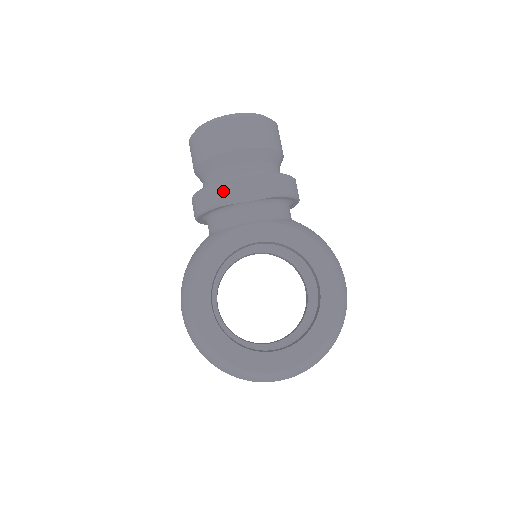
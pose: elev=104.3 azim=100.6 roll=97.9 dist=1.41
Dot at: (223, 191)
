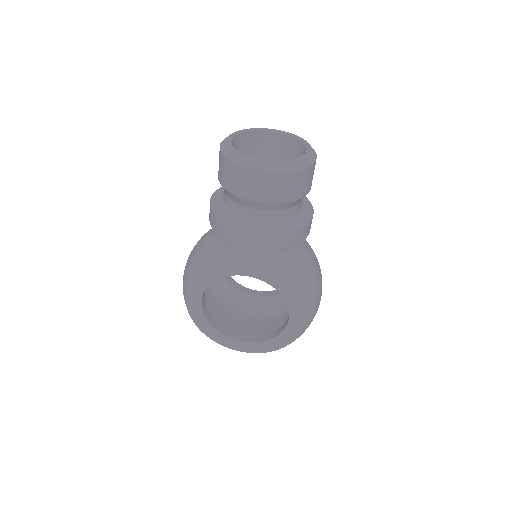
Dot at: (232, 231)
